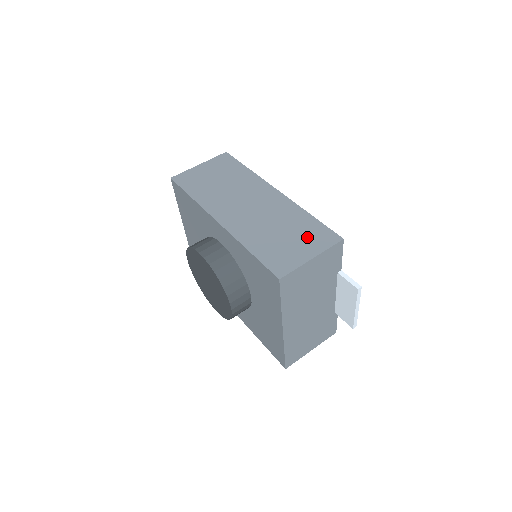
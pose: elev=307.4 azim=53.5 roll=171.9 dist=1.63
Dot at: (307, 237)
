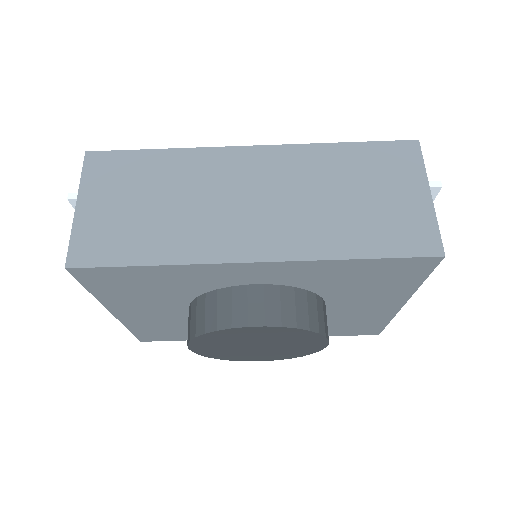
Dot at: (384, 174)
